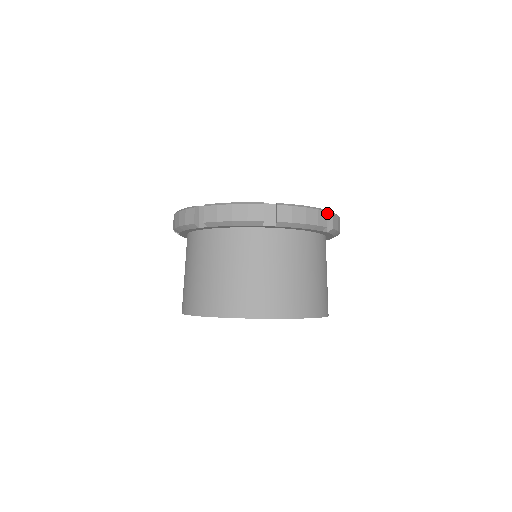
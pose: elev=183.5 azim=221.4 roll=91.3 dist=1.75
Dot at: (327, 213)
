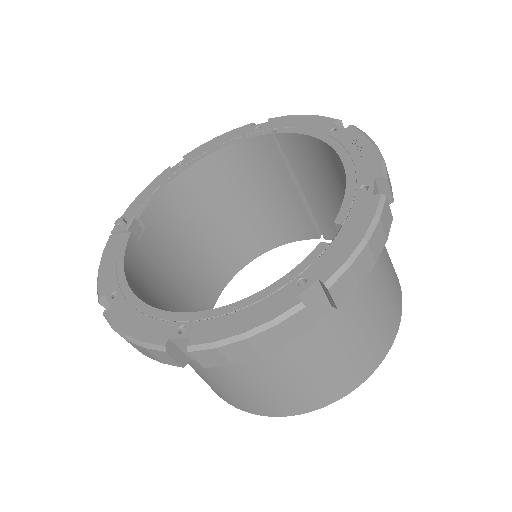
Dot at: (375, 181)
